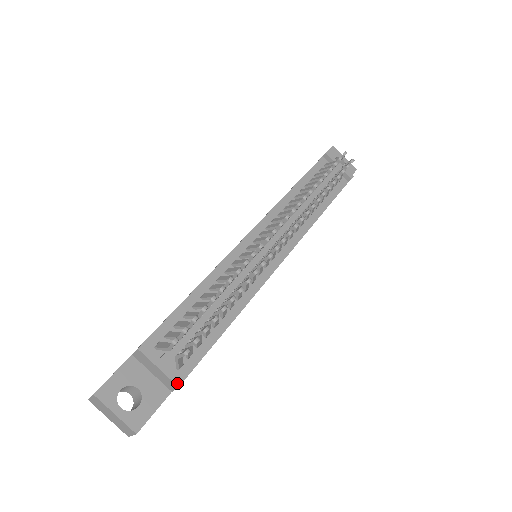
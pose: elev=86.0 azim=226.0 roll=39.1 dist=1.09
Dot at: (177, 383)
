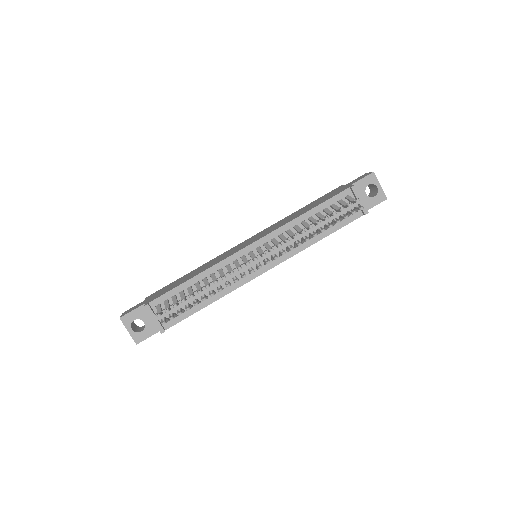
Dot at: (161, 331)
